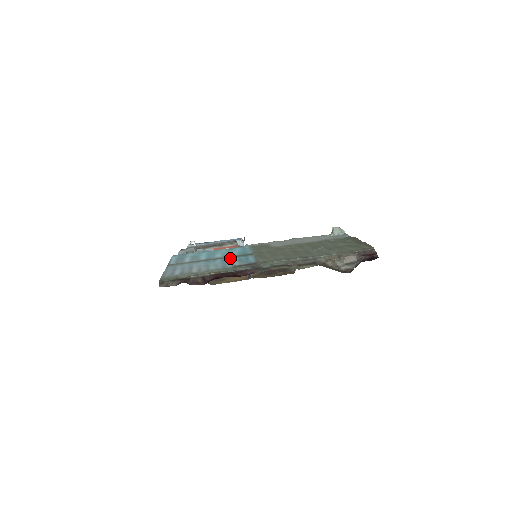
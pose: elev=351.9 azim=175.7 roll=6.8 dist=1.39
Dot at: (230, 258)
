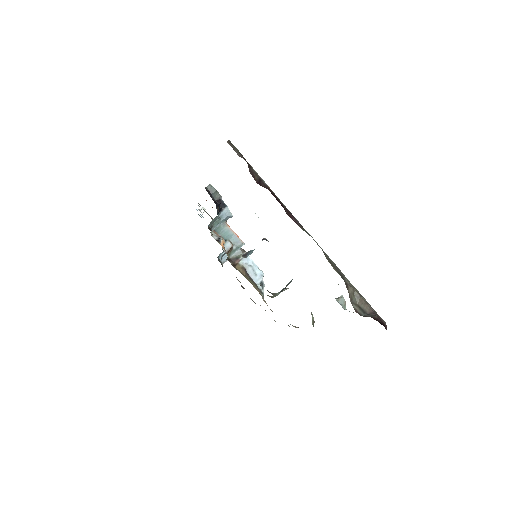
Dot at: occluded
